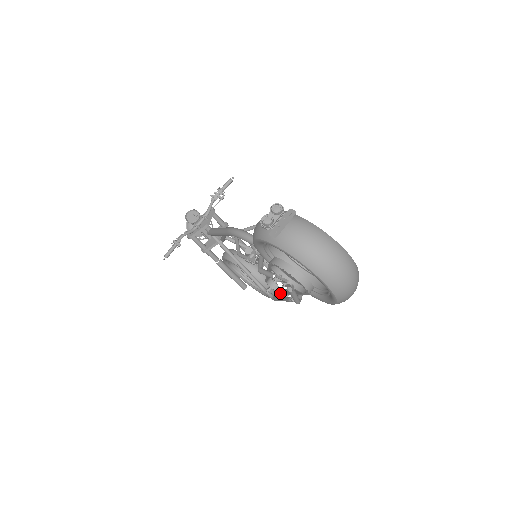
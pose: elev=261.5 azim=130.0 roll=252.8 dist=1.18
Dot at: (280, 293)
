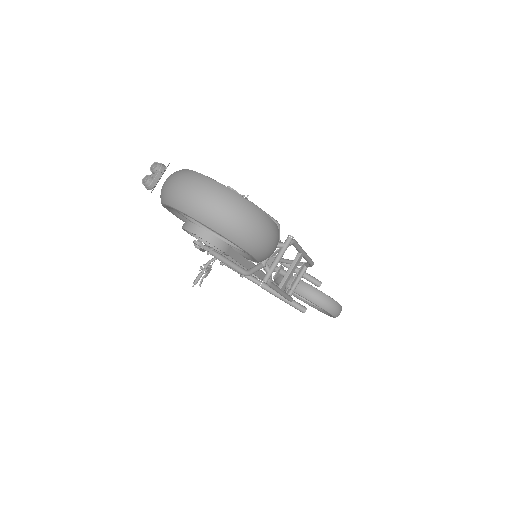
Dot at: occluded
